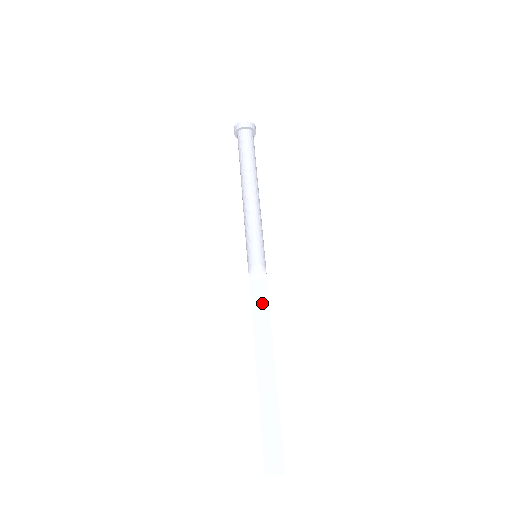
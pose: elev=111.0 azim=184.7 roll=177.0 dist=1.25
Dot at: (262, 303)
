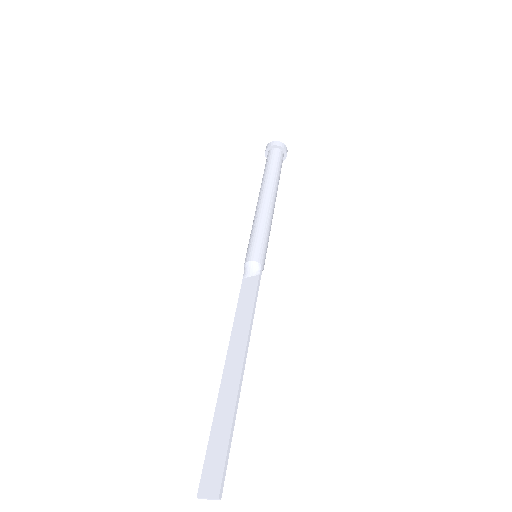
Dot at: (248, 300)
